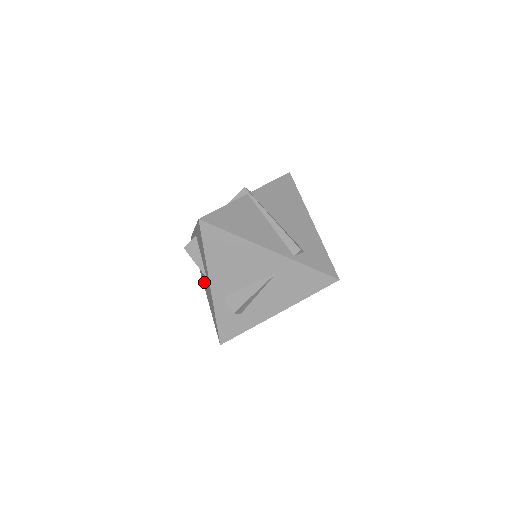
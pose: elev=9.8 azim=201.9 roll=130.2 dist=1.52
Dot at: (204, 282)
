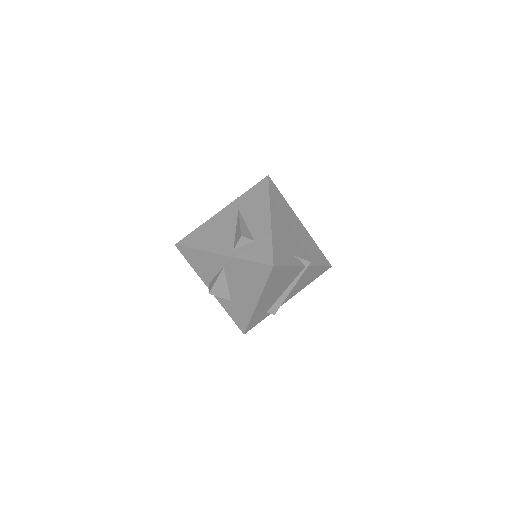
Dot at: (246, 294)
